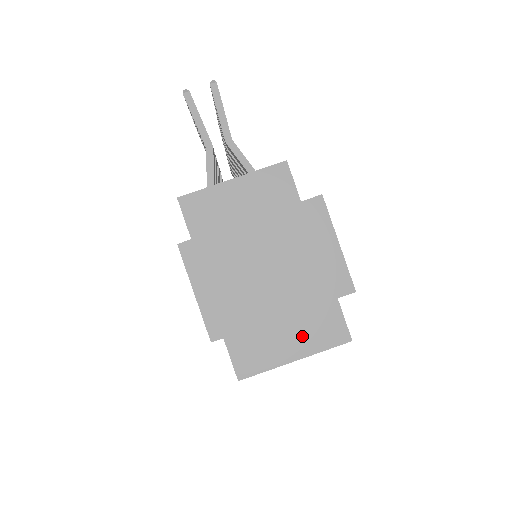
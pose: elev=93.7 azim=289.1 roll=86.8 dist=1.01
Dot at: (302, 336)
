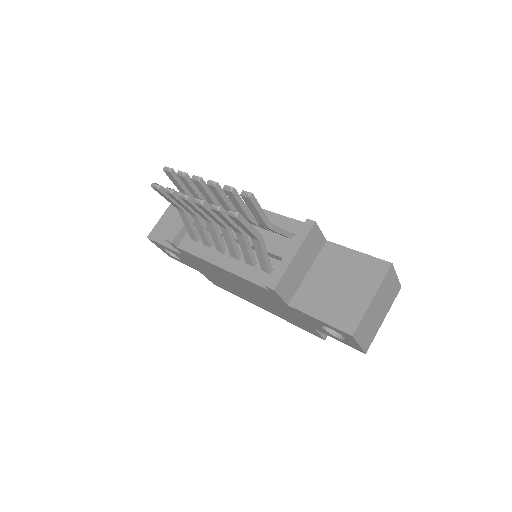
Dot at: occluded
